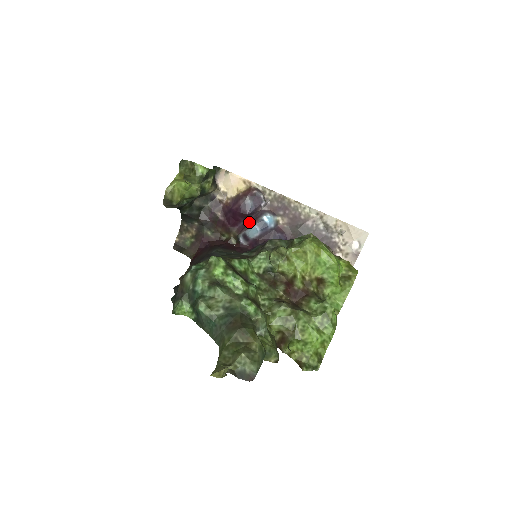
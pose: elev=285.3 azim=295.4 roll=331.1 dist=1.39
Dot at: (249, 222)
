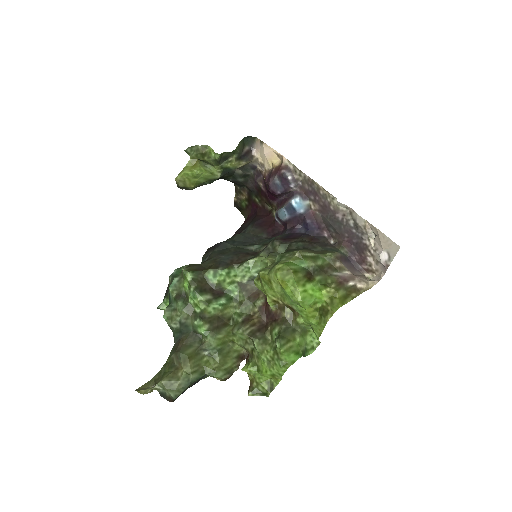
Dot at: (284, 200)
